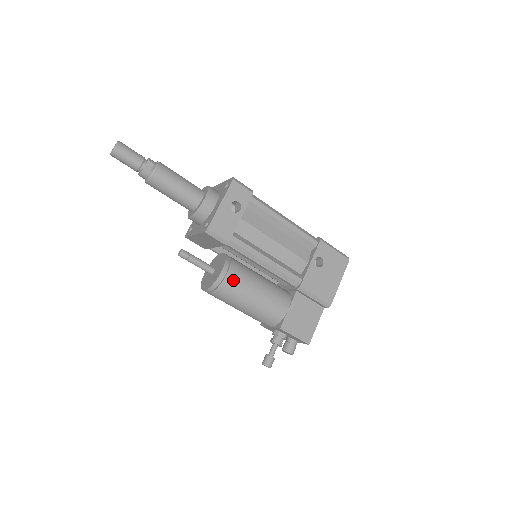
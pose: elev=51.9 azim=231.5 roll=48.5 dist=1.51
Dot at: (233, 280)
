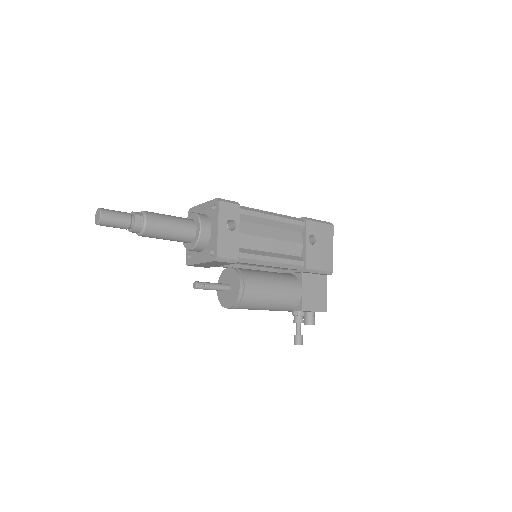
Dot at: (251, 290)
